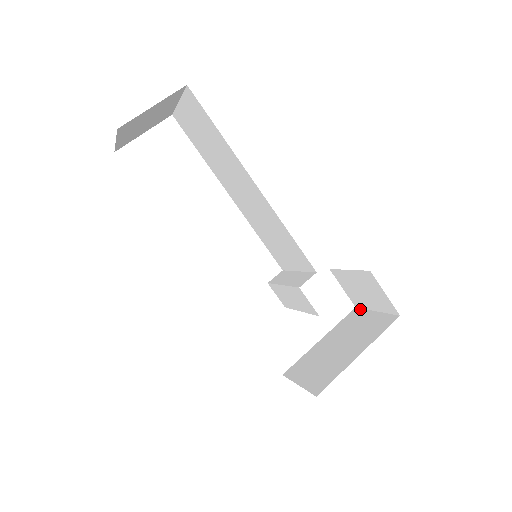
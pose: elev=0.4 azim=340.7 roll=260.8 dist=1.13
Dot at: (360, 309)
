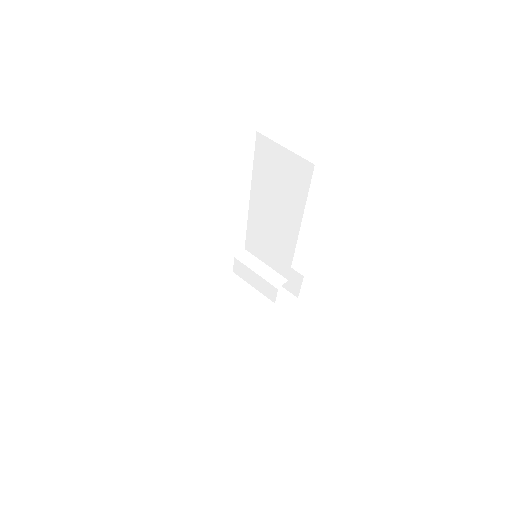
Dot at: occluded
